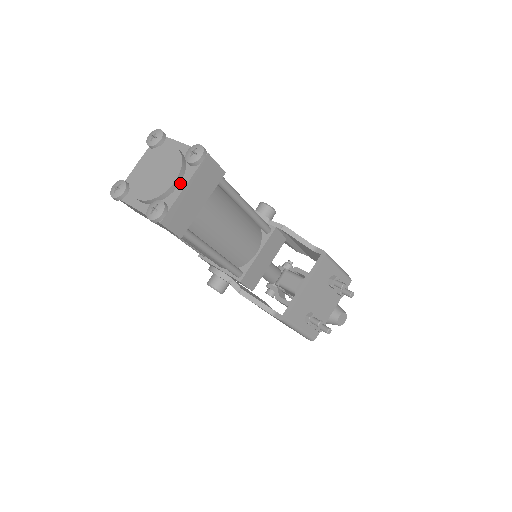
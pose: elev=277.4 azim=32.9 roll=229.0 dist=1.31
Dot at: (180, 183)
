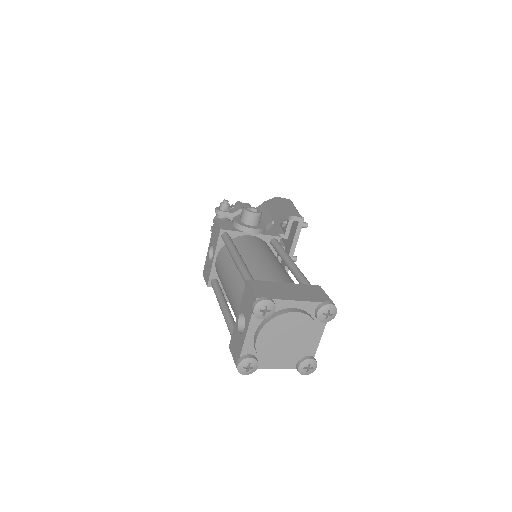
Dot at: (315, 335)
